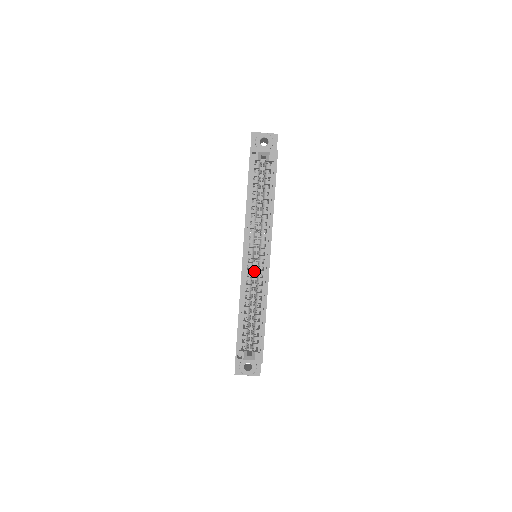
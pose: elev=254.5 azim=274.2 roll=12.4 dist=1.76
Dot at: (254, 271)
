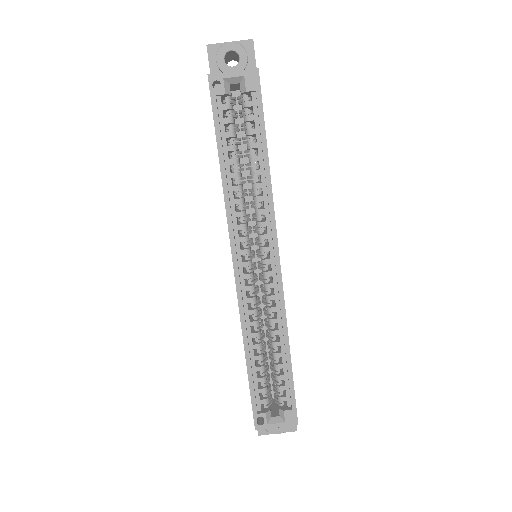
Dot at: occluded
